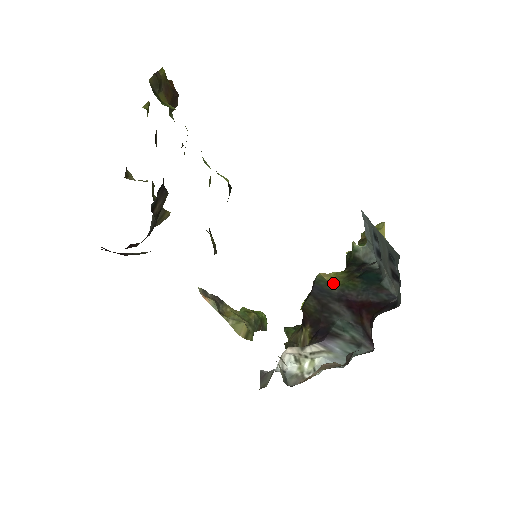
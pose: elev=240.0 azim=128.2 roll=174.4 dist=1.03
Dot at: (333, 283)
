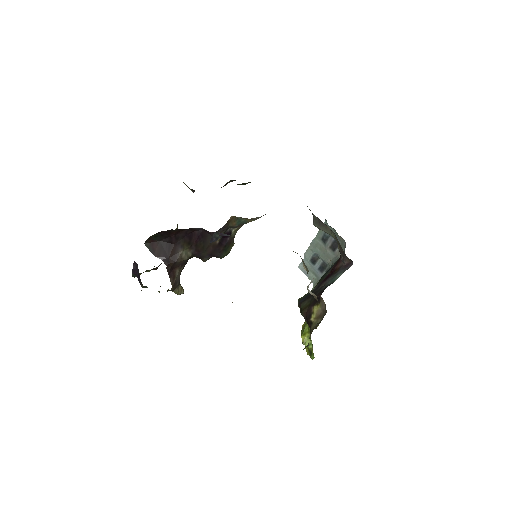
Dot at: occluded
